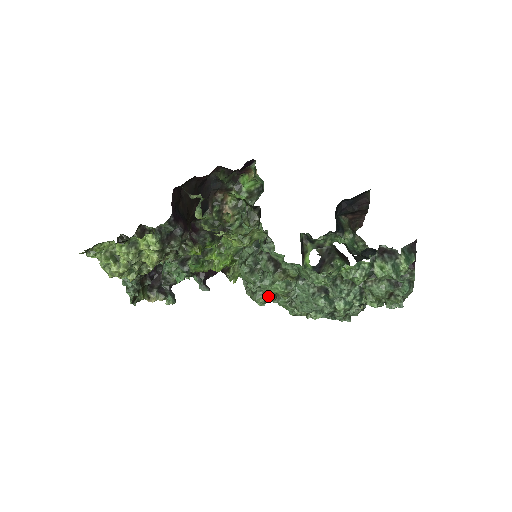
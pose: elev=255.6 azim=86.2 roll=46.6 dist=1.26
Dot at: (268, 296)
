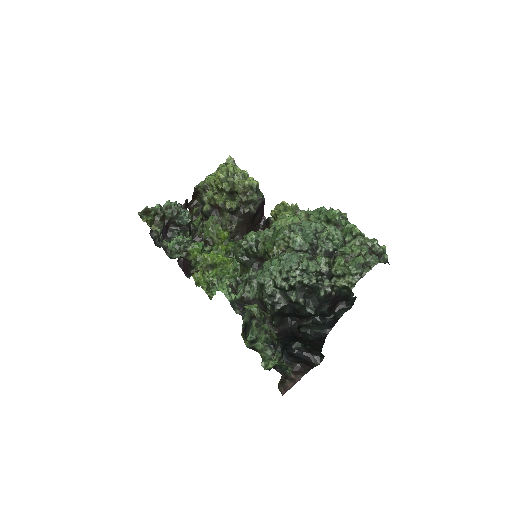
Dot at: (269, 229)
